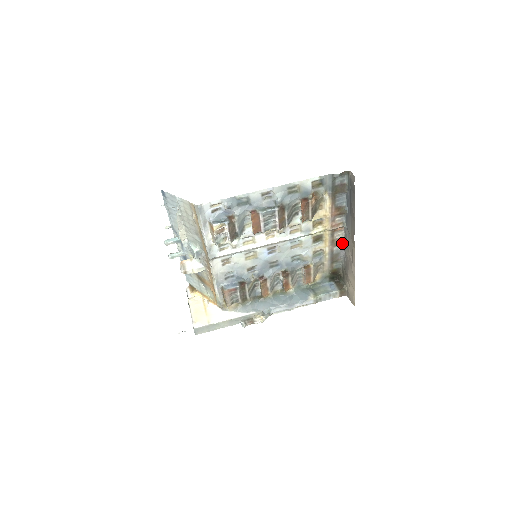
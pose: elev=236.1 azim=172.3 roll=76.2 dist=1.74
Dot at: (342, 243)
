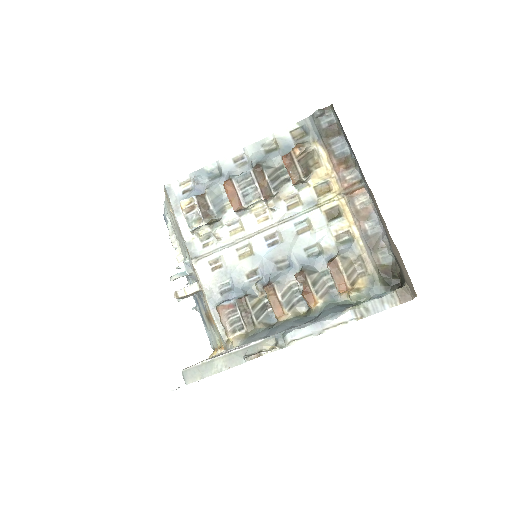
Dot at: (375, 215)
